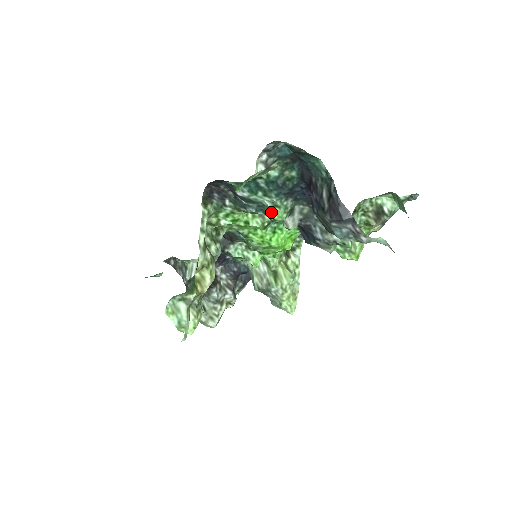
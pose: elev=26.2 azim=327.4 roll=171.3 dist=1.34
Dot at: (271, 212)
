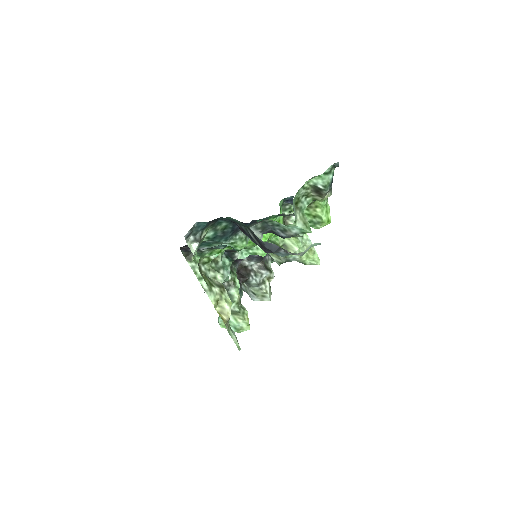
Dot at: (233, 248)
